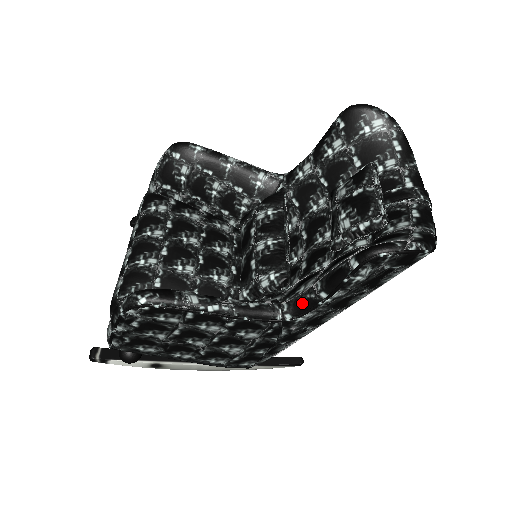
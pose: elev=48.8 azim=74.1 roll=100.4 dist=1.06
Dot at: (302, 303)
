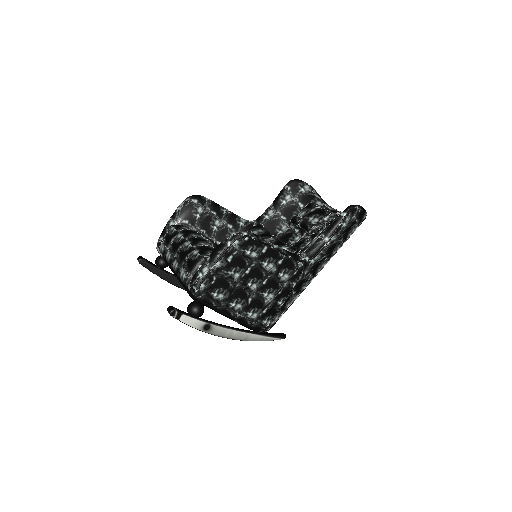
Dot at: (315, 248)
